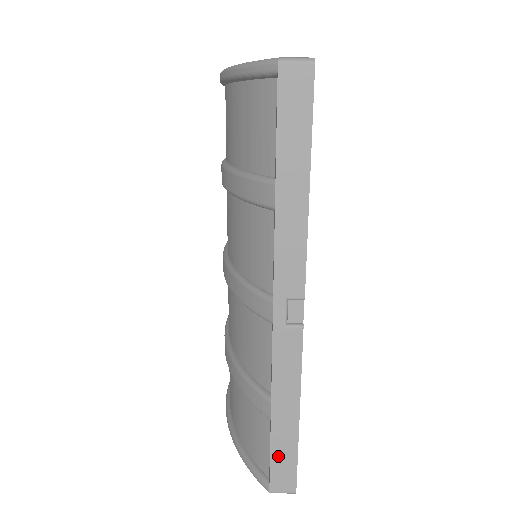
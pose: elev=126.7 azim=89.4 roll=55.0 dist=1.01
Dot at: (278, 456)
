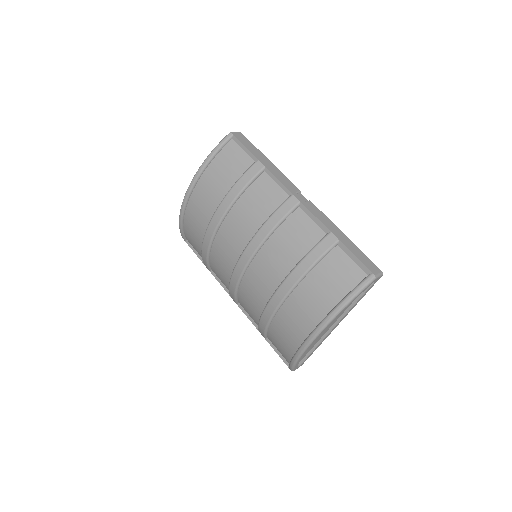
Dot at: (358, 256)
